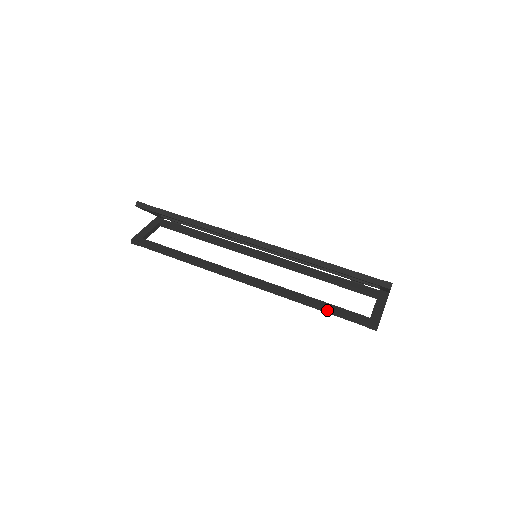
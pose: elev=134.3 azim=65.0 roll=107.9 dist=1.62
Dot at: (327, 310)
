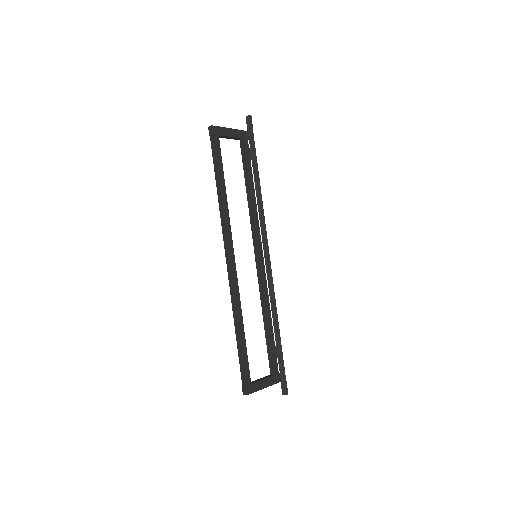
Dot at: (240, 347)
